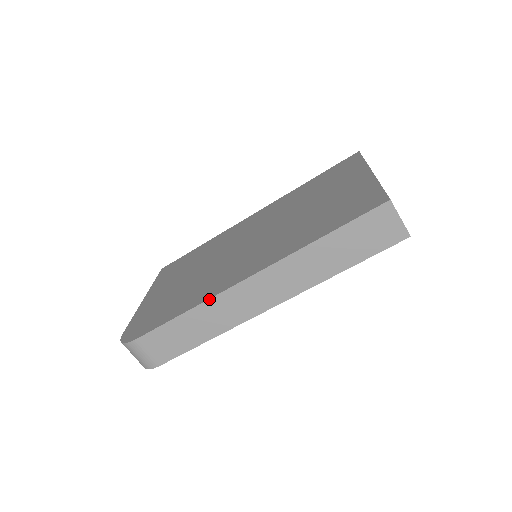
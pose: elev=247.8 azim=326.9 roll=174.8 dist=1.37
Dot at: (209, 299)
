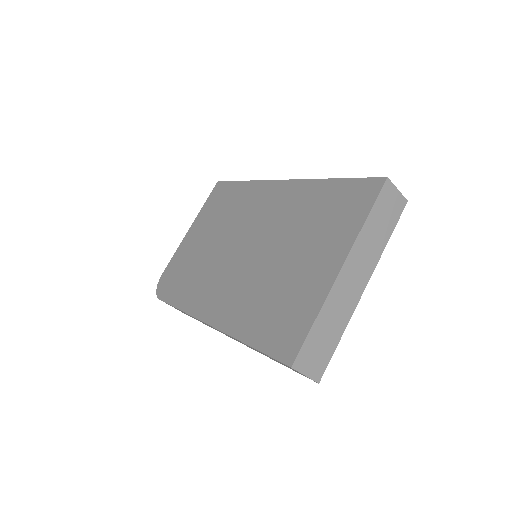
Dot at: (190, 315)
